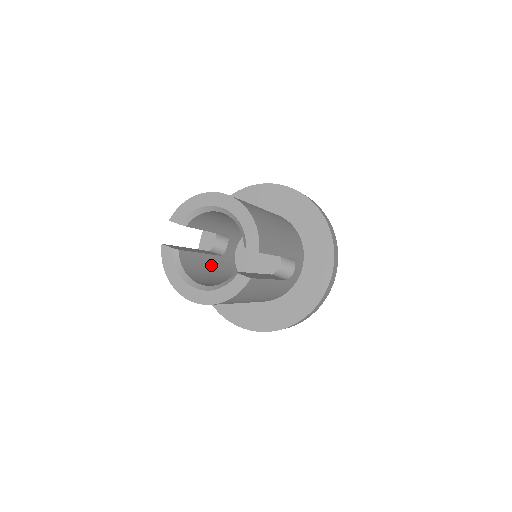
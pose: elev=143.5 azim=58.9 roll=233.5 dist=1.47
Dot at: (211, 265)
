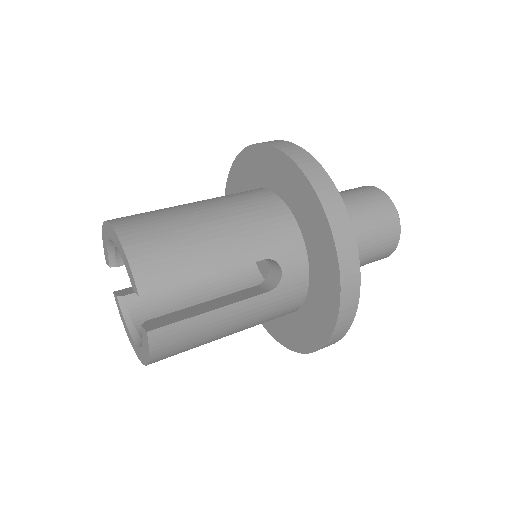
Dot at: (197, 289)
